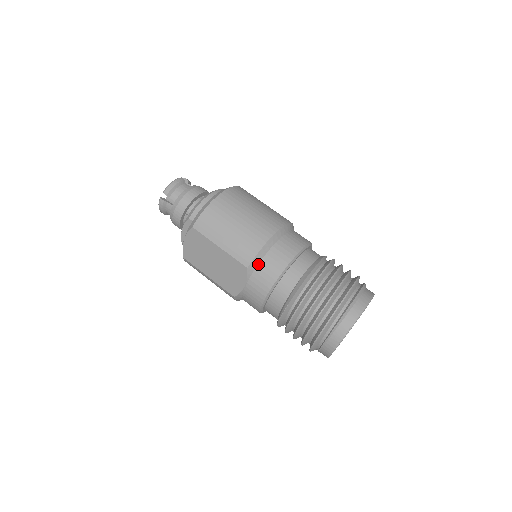
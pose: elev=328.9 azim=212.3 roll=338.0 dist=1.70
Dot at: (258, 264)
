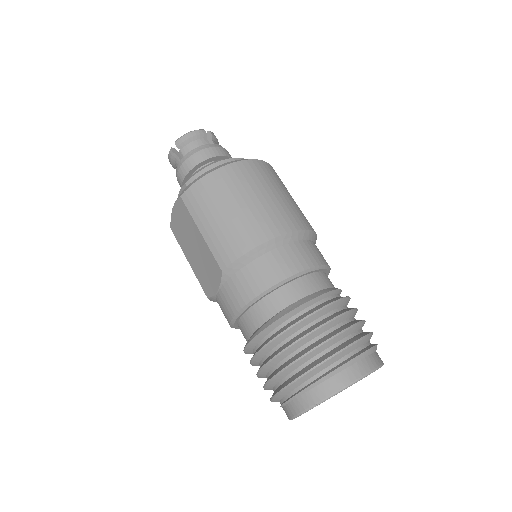
Dot at: (237, 271)
